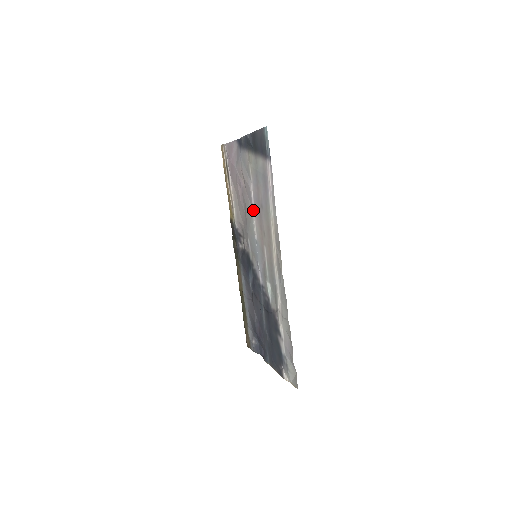
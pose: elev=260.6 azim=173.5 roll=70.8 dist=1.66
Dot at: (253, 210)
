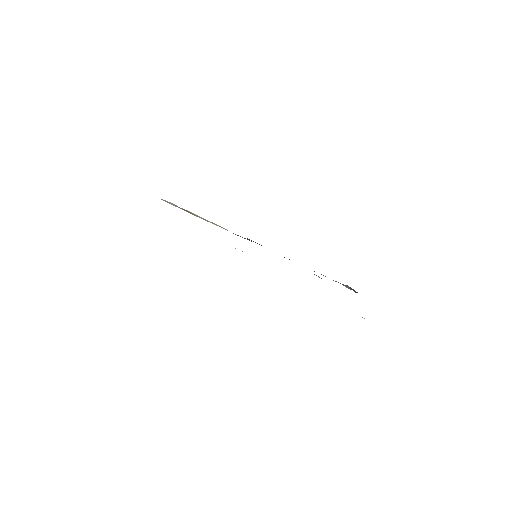
Dot at: occluded
